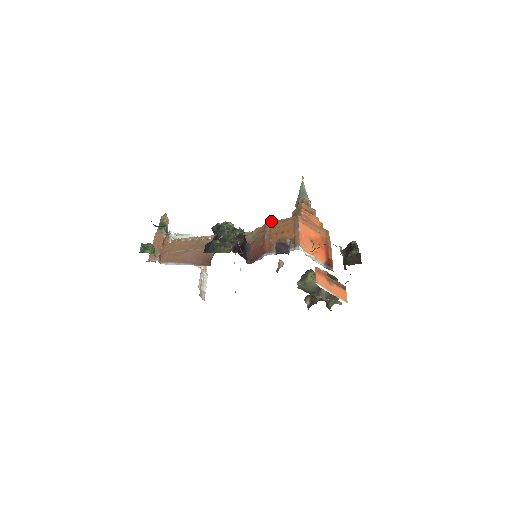
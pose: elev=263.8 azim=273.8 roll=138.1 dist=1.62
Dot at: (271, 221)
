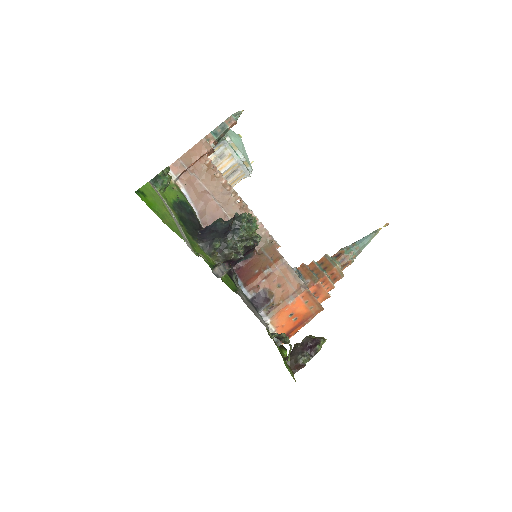
Dot at: (287, 262)
